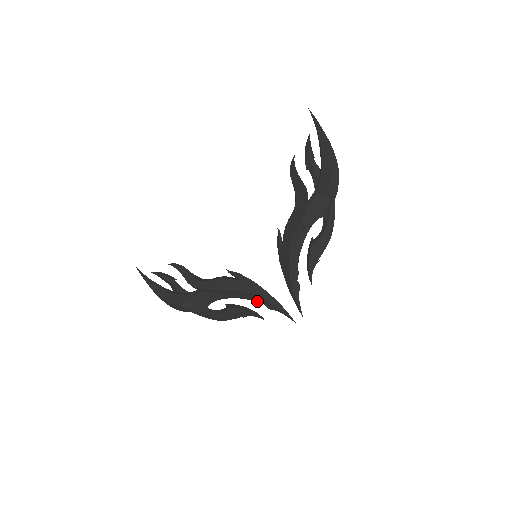
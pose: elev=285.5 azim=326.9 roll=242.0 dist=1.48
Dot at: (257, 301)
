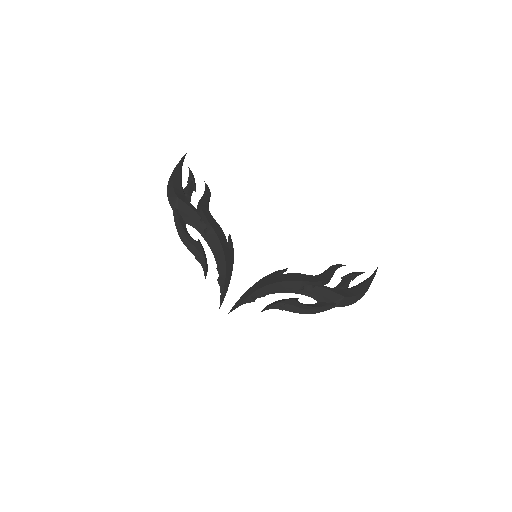
Dot at: (219, 267)
